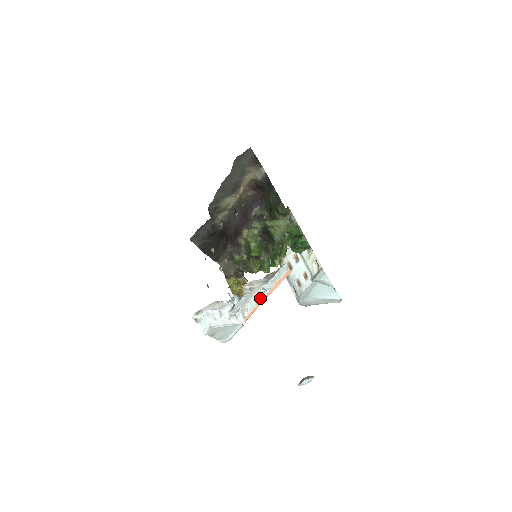
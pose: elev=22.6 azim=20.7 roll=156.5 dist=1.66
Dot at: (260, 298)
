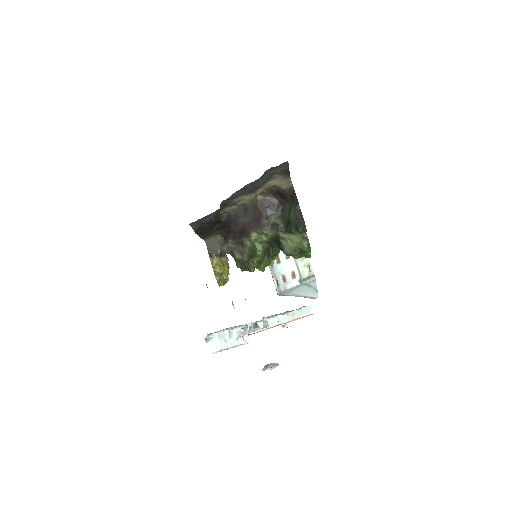
Dot at: (271, 324)
